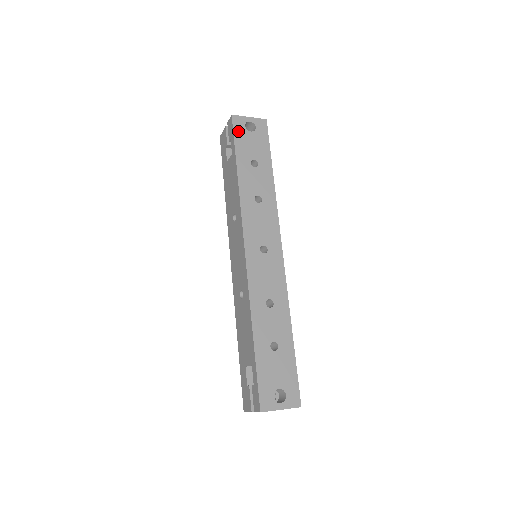
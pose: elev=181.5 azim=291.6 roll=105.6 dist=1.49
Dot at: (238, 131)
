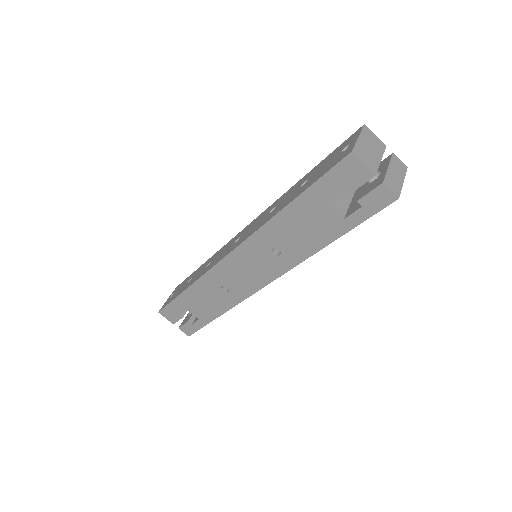
Dot at: (378, 209)
